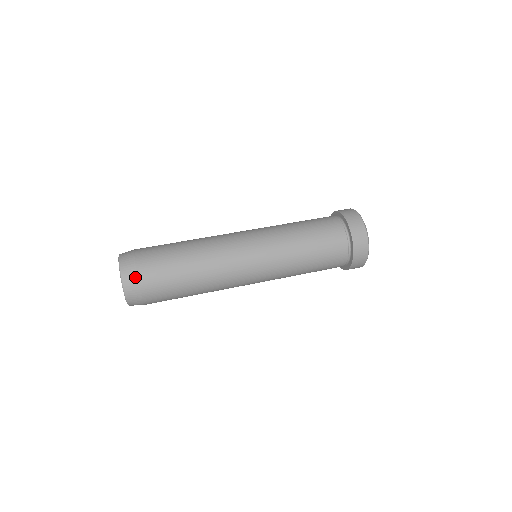
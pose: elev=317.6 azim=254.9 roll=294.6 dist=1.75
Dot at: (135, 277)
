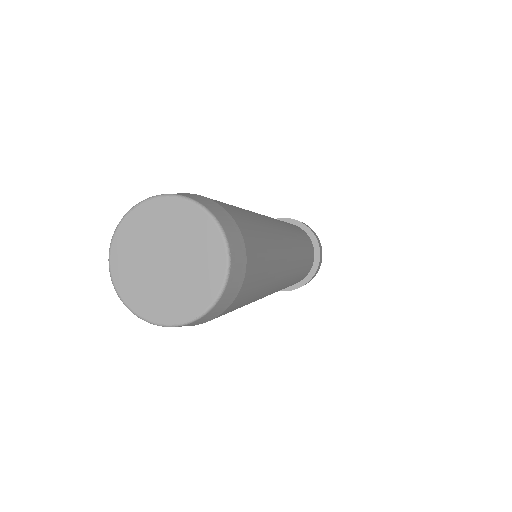
Dot at: (189, 194)
